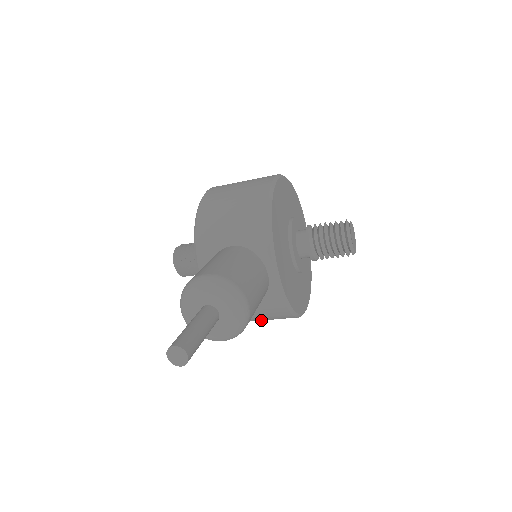
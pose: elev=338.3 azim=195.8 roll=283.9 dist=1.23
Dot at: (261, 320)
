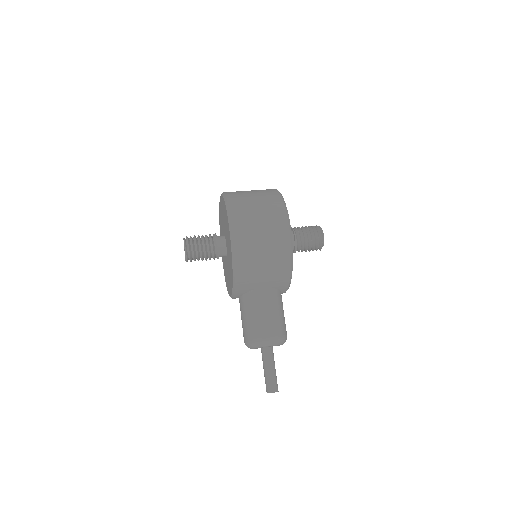
Dot at: occluded
